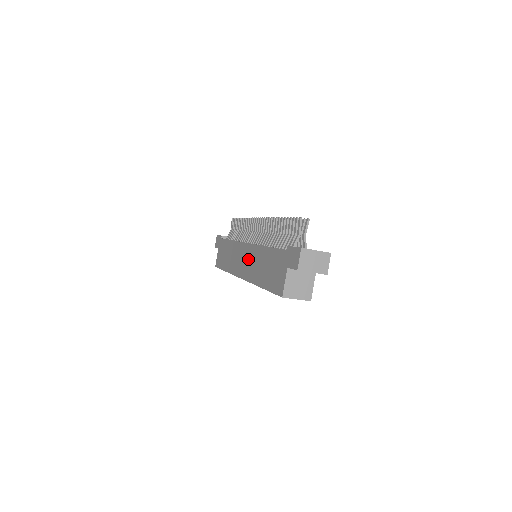
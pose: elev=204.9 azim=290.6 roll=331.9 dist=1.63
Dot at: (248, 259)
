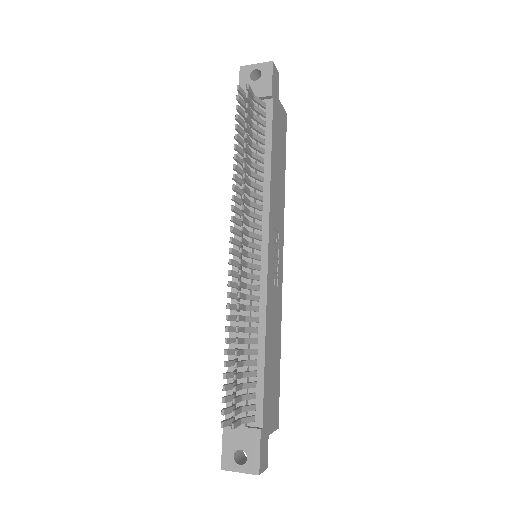
Dot at: occluded
